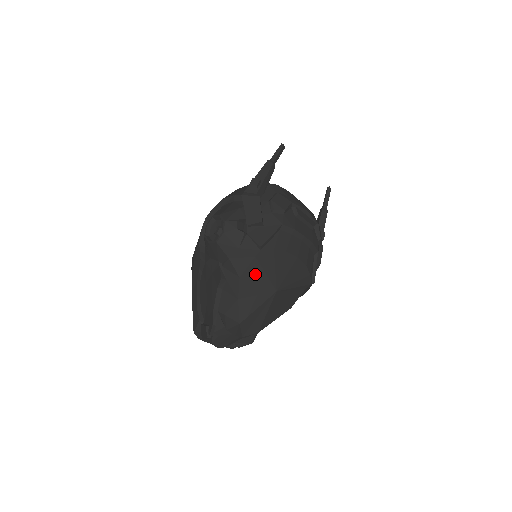
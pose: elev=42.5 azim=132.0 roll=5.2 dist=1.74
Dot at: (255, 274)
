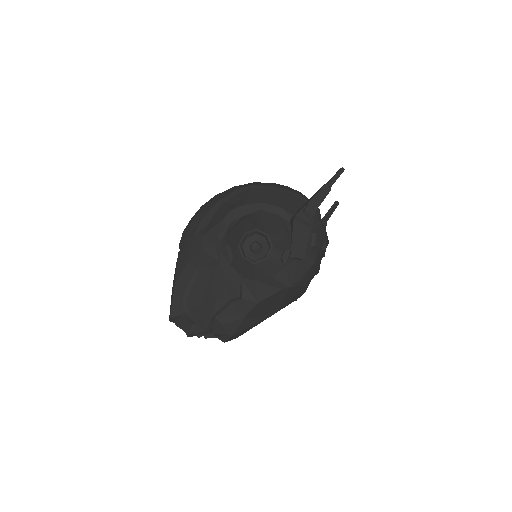
Dot at: (271, 301)
